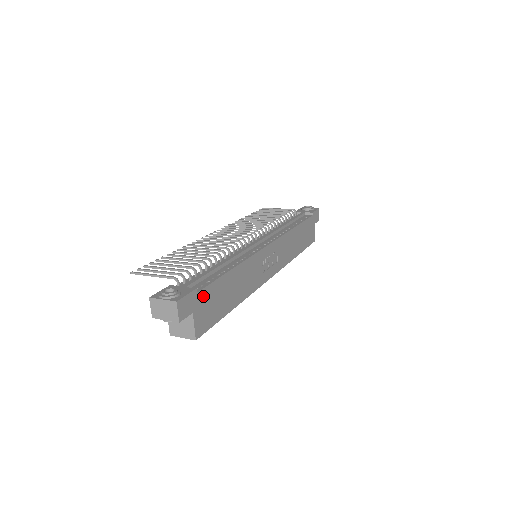
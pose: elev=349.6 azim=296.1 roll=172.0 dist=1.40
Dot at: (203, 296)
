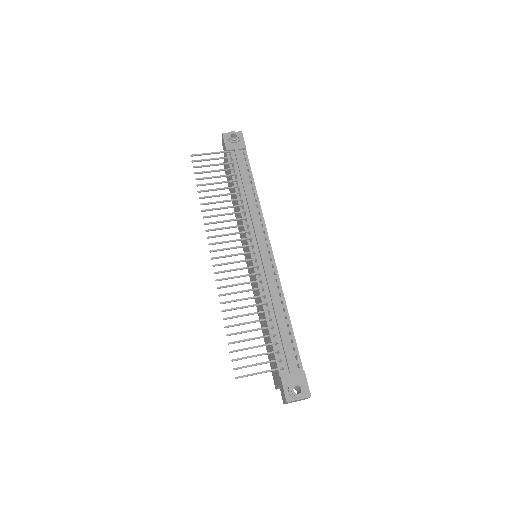
Dot at: (300, 364)
